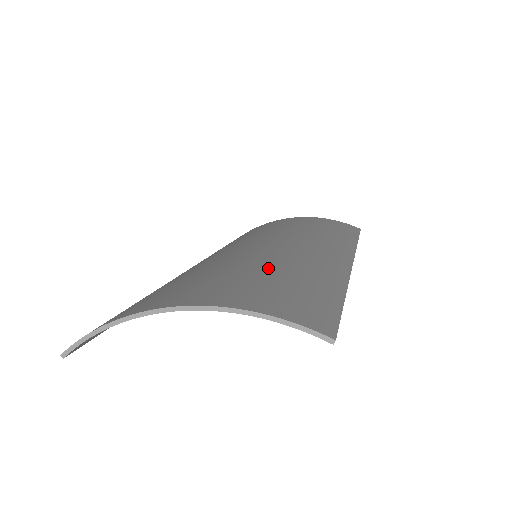
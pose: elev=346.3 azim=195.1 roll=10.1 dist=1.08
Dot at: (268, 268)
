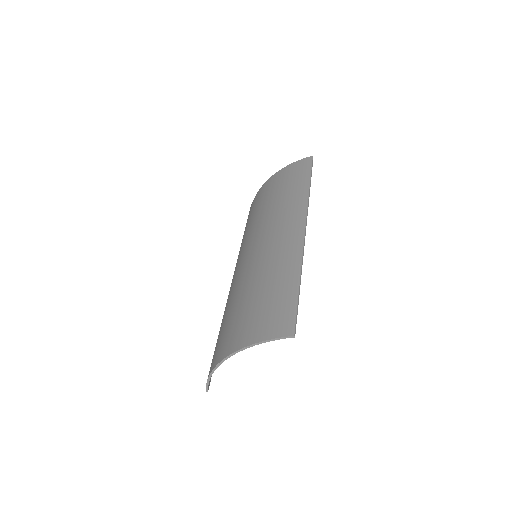
Dot at: (257, 287)
